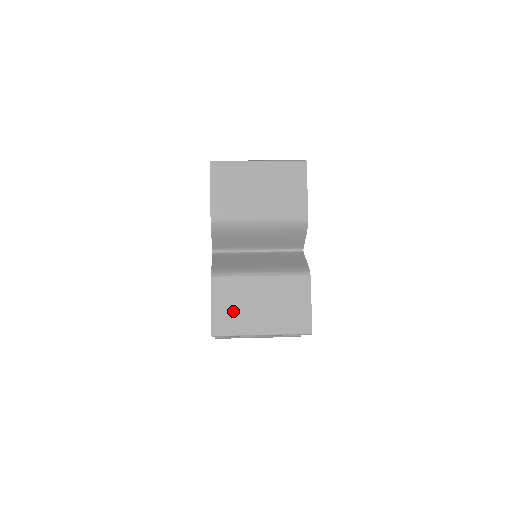
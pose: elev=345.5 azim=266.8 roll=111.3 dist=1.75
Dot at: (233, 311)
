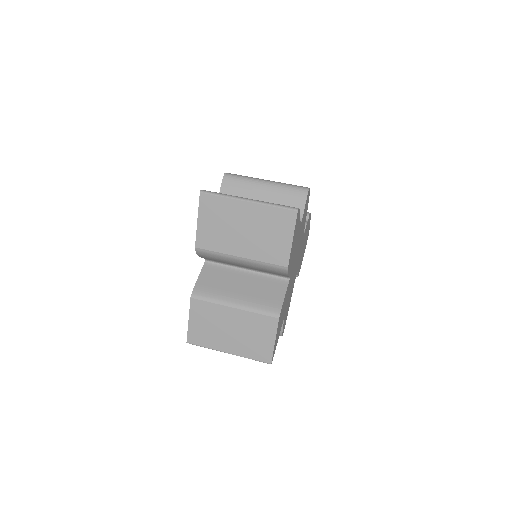
Dot at: (206, 329)
